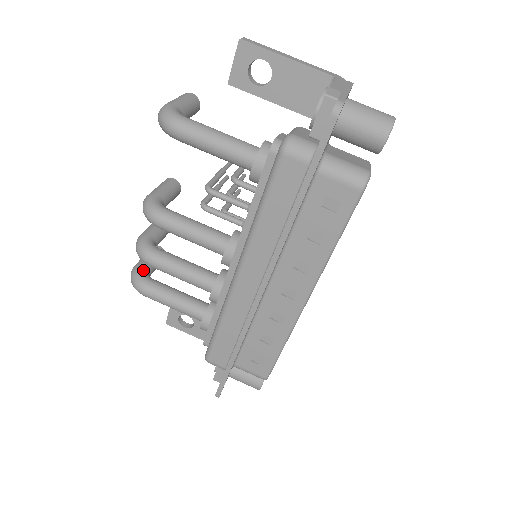
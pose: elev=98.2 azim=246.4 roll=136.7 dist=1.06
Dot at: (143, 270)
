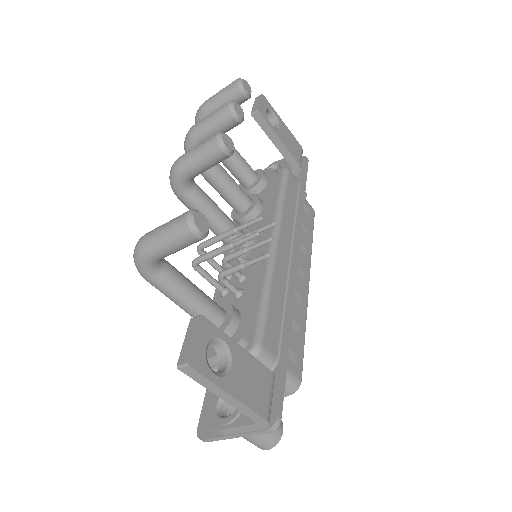
Dot at: occluded
